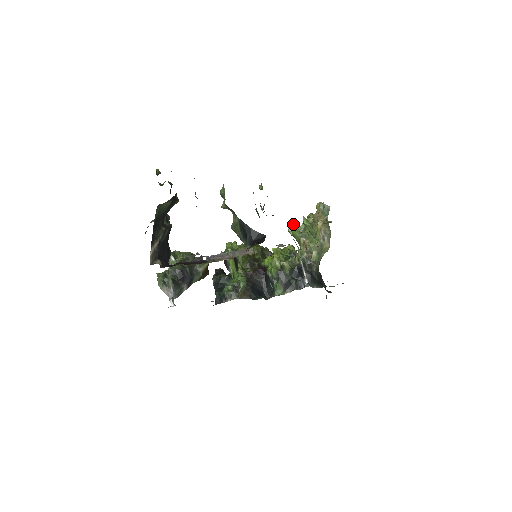
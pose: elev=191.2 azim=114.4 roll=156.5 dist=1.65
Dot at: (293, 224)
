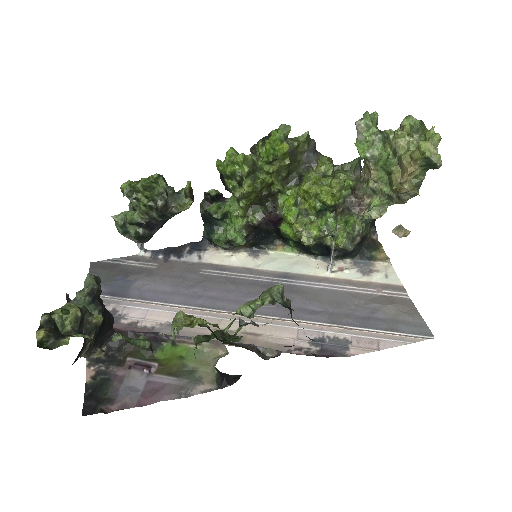
Dot at: (369, 118)
